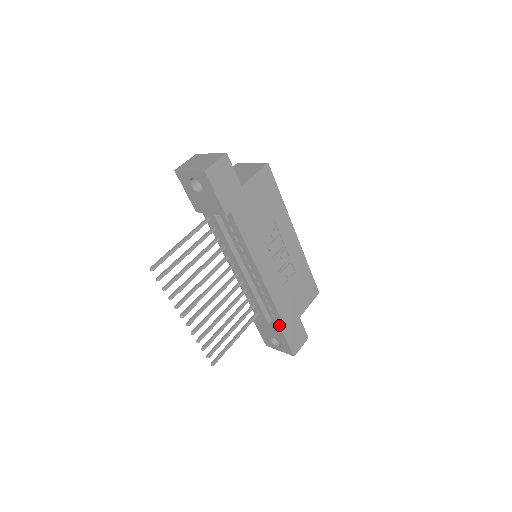
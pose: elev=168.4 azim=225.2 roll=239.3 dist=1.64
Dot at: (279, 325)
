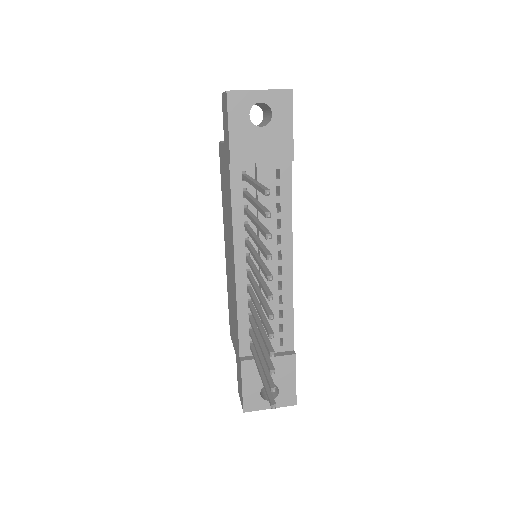
Dot at: (289, 352)
